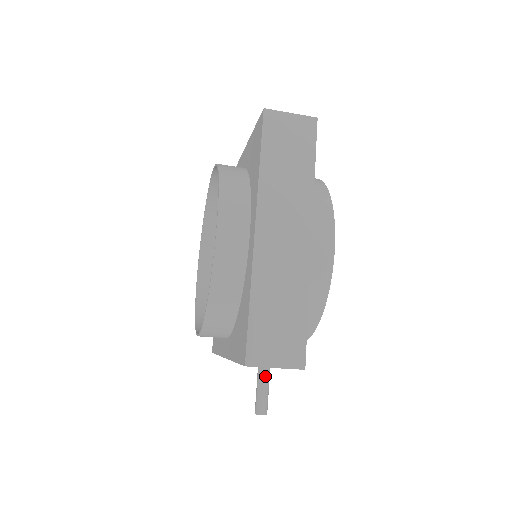
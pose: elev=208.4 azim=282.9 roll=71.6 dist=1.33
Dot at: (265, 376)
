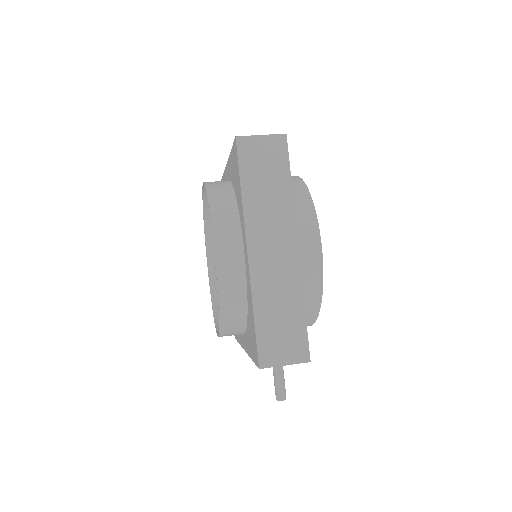
Dot at: (279, 368)
